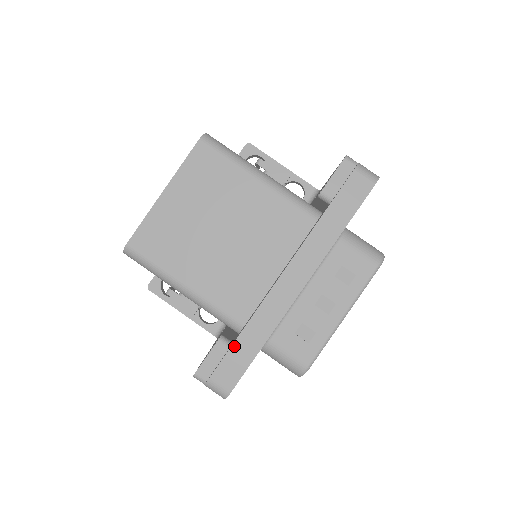
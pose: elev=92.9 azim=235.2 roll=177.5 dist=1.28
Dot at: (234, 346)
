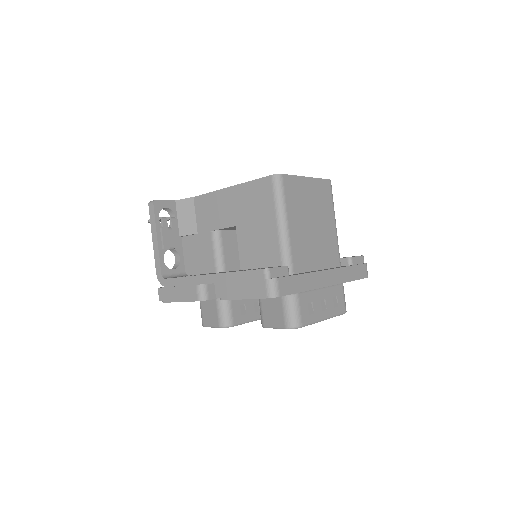
Dot at: (295, 276)
